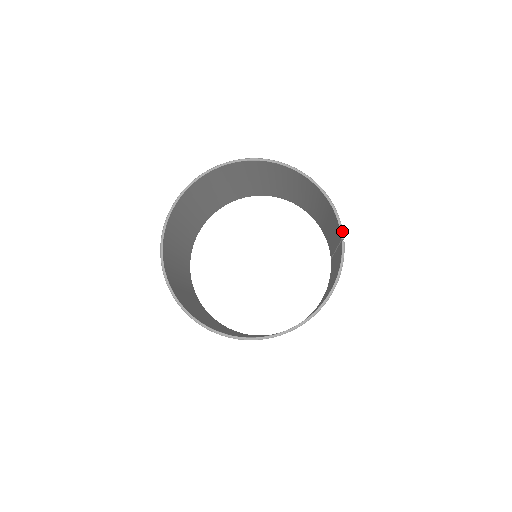
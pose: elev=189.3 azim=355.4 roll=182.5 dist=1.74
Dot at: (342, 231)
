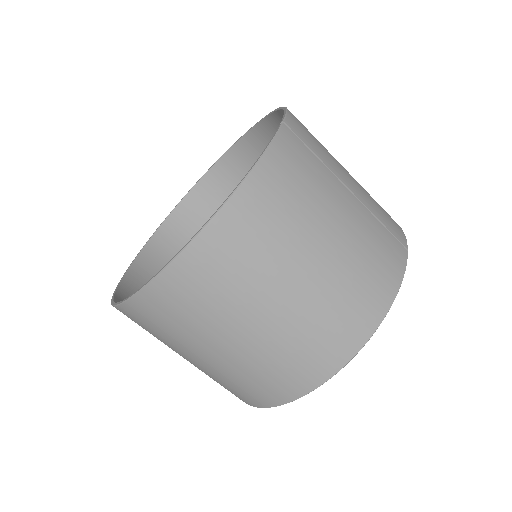
Dot at: (284, 117)
